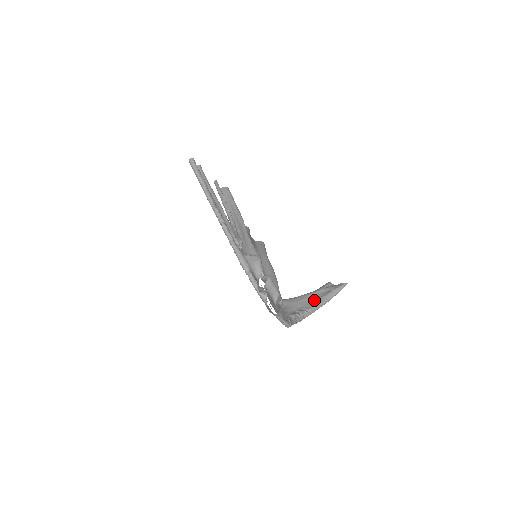
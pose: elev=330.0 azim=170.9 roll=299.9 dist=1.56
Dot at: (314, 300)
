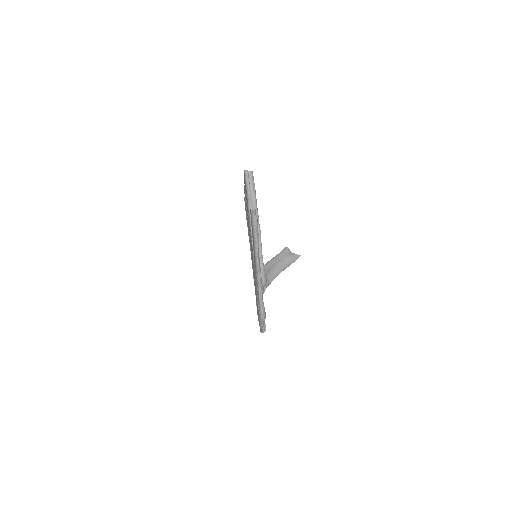
Dot at: (275, 270)
